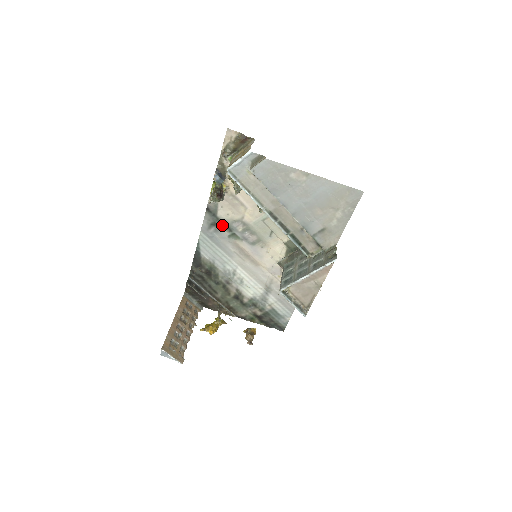
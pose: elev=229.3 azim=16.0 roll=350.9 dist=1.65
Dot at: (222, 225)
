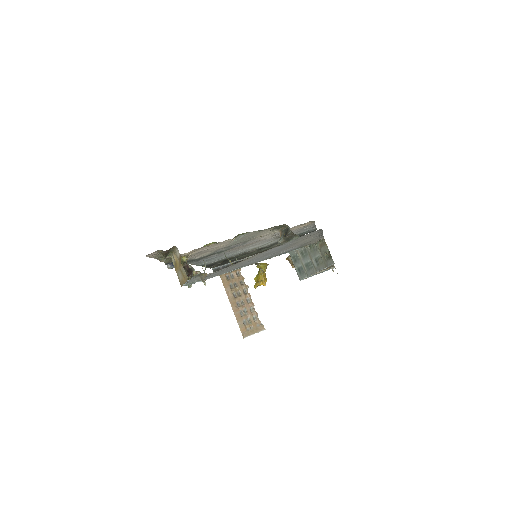
Dot at: (207, 256)
